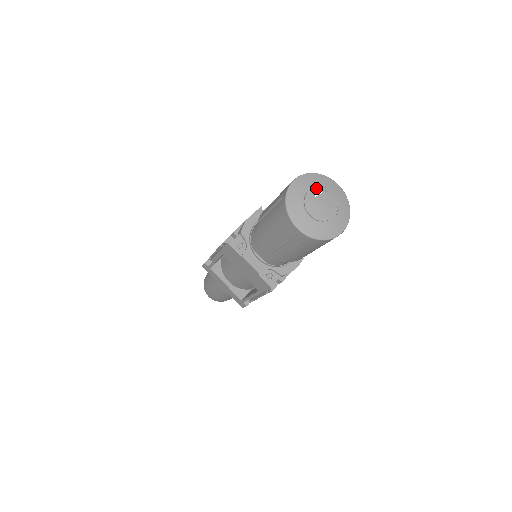
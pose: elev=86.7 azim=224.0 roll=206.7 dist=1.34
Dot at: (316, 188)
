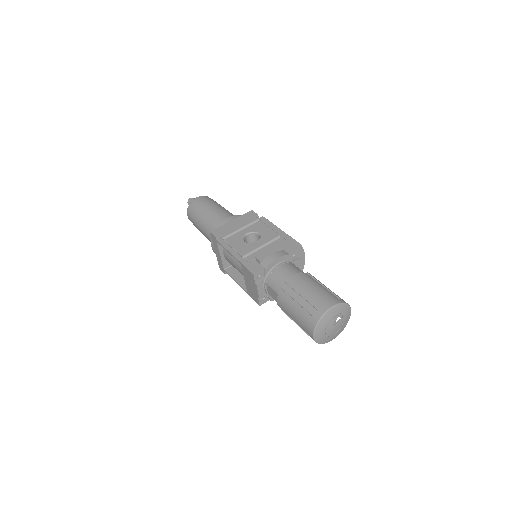
Dot at: (339, 315)
